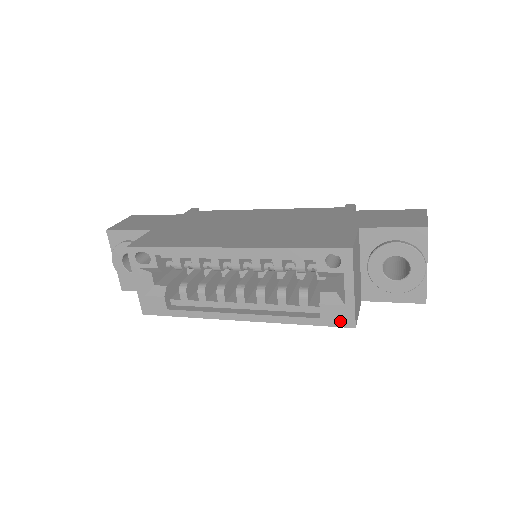
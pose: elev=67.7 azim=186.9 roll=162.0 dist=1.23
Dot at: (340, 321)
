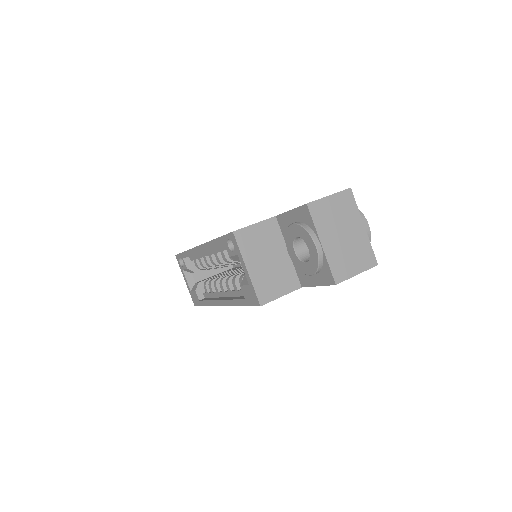
Dot at: (252, 300)
